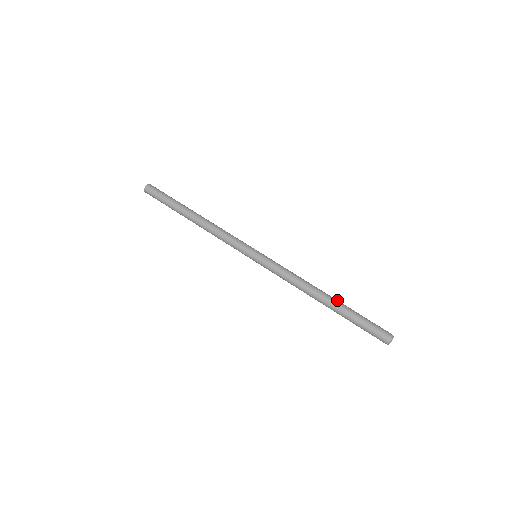
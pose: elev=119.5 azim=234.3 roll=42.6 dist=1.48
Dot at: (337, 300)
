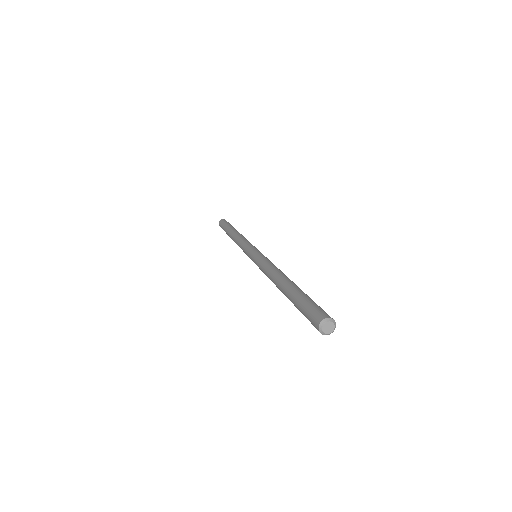
Dot at: occluded
